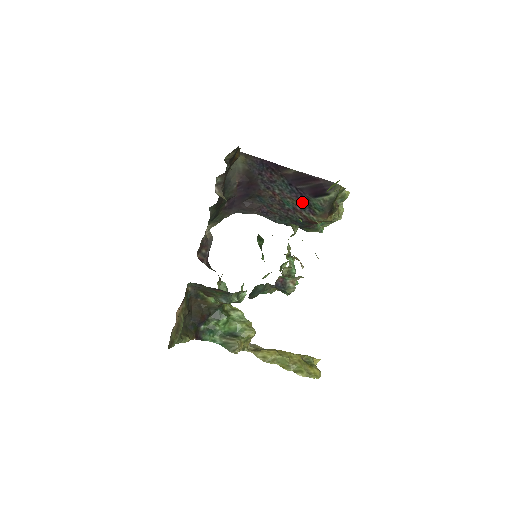
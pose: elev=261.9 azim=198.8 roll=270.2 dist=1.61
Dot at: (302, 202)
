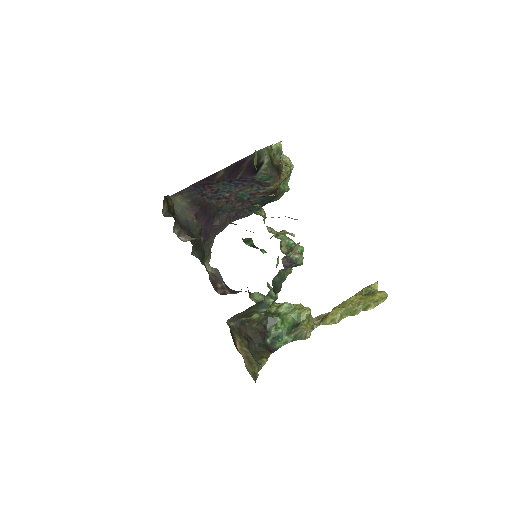
Dot at: (251, 185)
